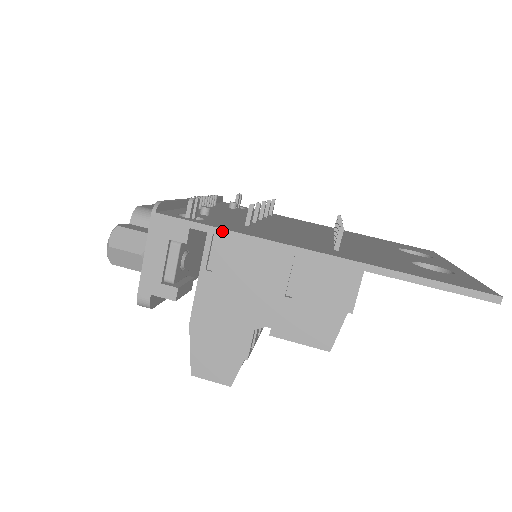
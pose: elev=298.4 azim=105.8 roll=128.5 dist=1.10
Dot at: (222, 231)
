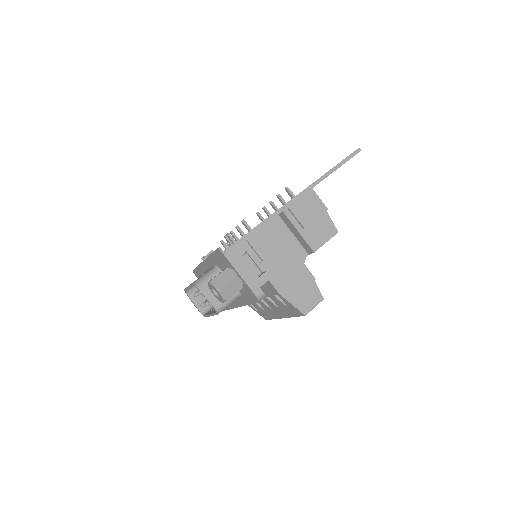
Dot at: (257, 228)
